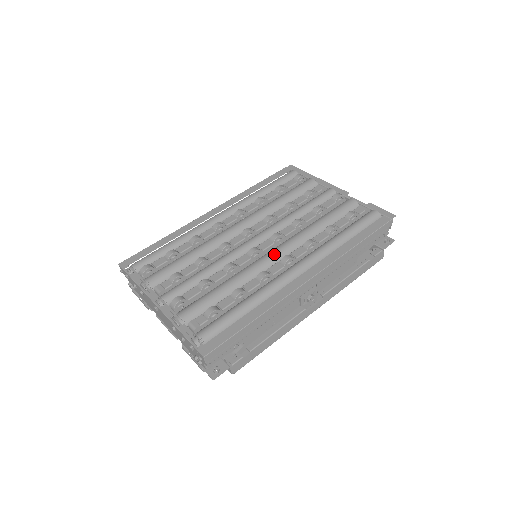
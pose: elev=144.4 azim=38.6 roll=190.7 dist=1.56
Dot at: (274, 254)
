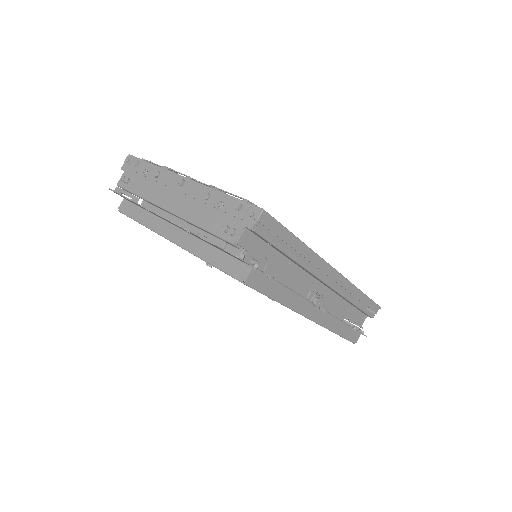
Dot at: occluded
